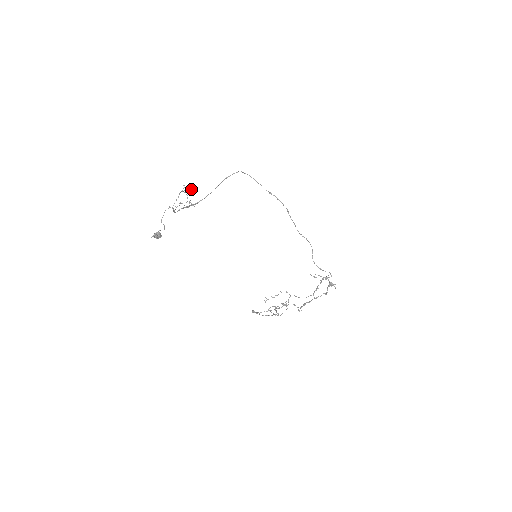
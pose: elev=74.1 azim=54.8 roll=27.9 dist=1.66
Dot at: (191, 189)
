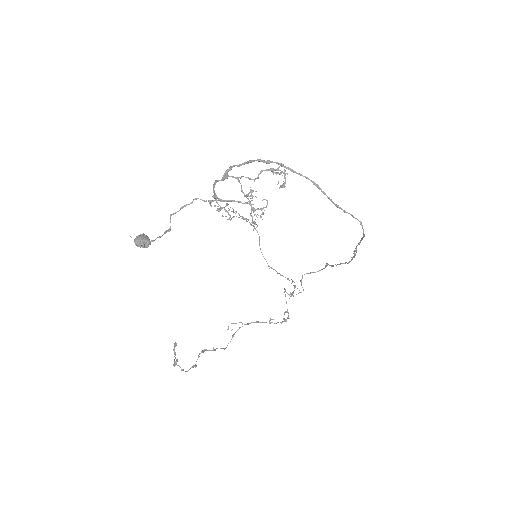
Dot at: (281, 164)
